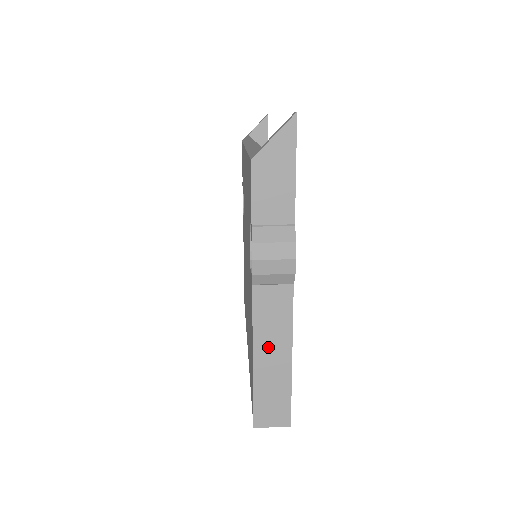
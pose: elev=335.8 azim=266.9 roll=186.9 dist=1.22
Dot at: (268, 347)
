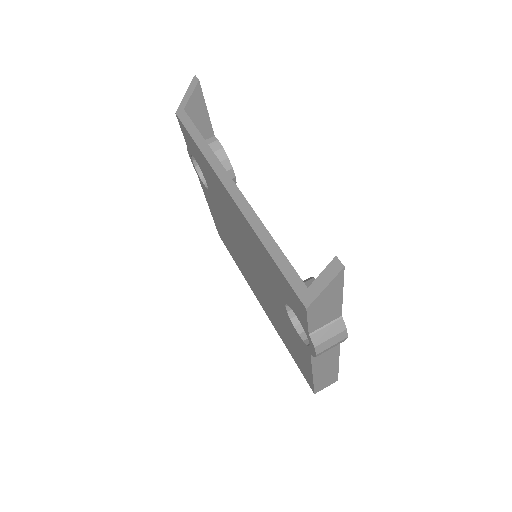
Dot at: (323, 367)
